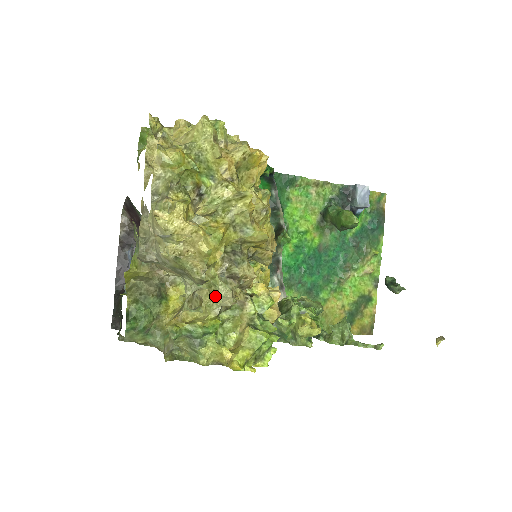
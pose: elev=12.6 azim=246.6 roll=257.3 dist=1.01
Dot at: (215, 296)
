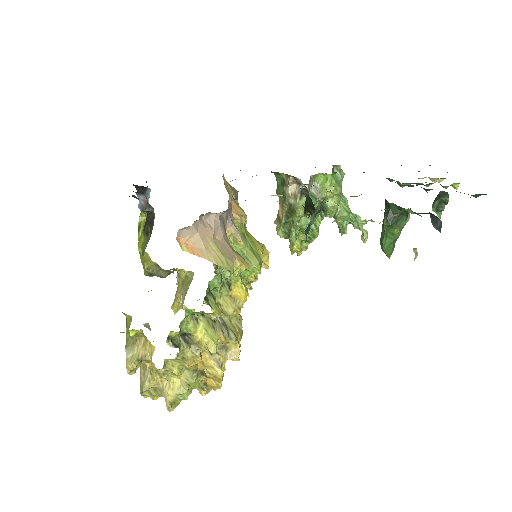
Dot at: occluded
